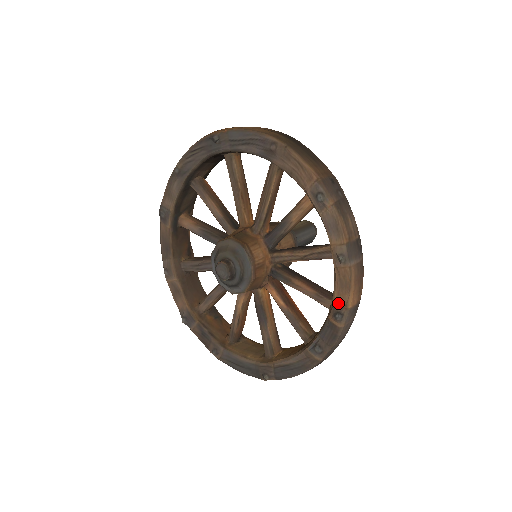
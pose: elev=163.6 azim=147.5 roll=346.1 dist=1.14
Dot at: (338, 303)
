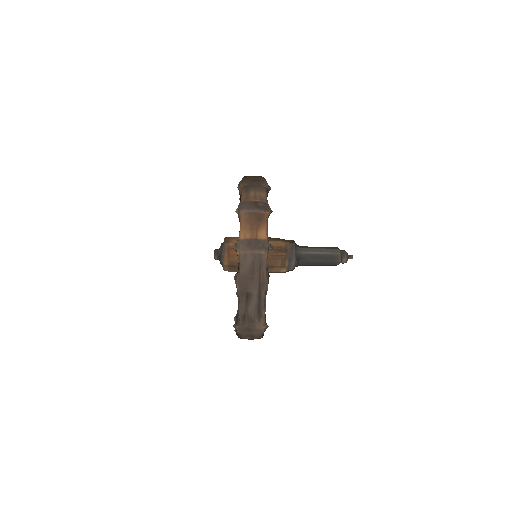
Dot at: occluded
